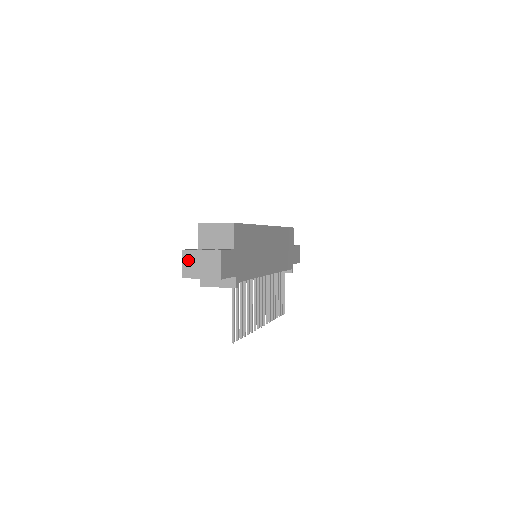
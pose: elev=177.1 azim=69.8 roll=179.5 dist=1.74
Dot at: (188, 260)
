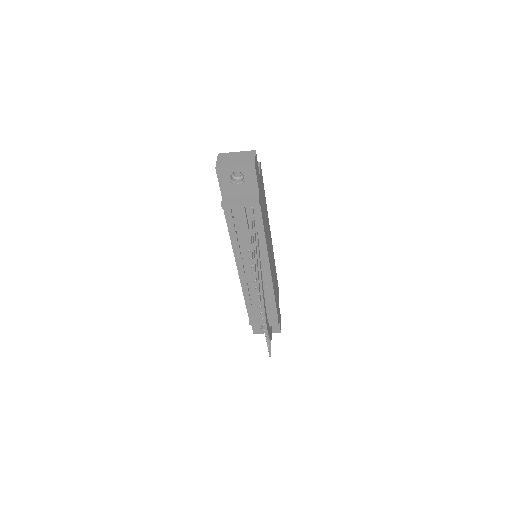
Dot at: (223, 158)
